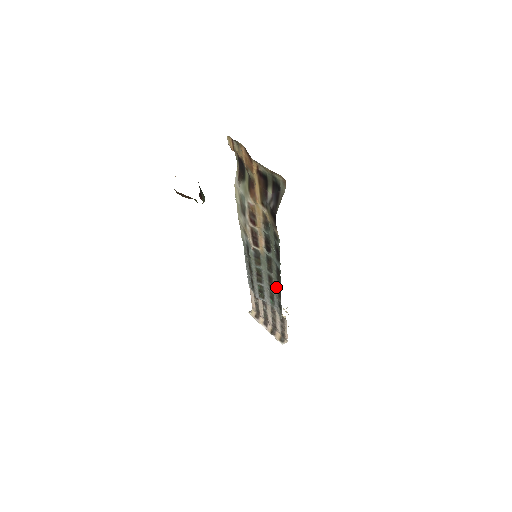
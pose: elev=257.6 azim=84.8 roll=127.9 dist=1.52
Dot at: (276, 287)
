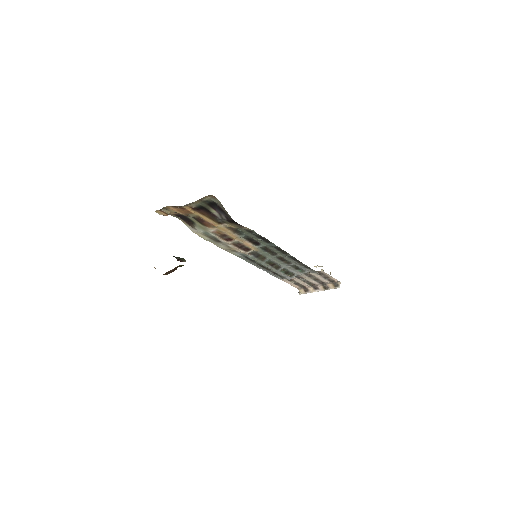
Dot at: (290, 259)
